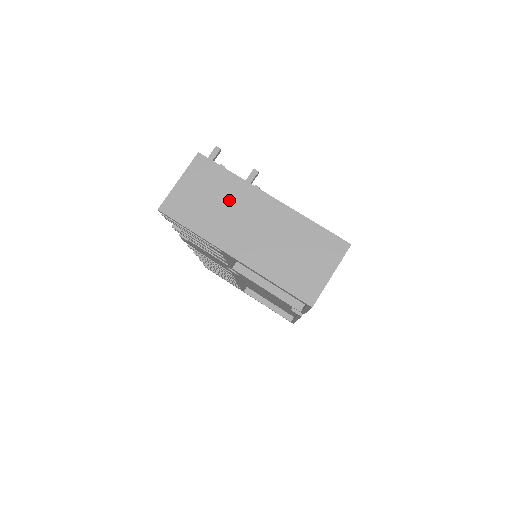
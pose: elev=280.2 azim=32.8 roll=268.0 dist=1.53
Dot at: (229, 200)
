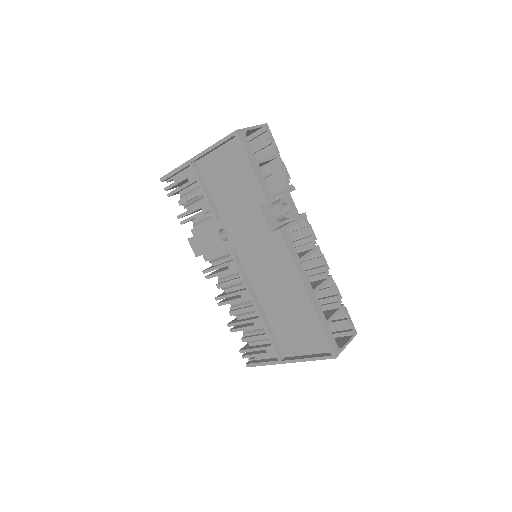
Dot at: occluded
